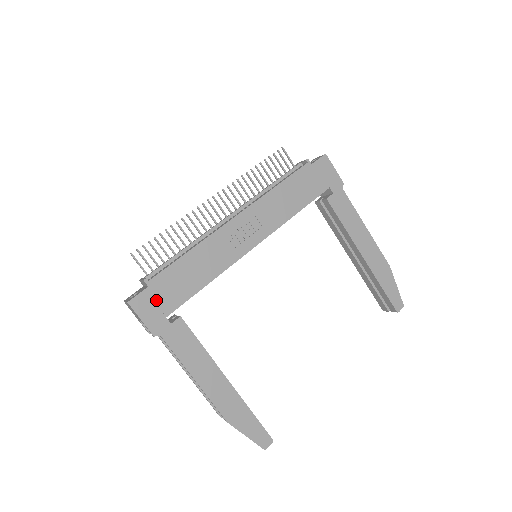
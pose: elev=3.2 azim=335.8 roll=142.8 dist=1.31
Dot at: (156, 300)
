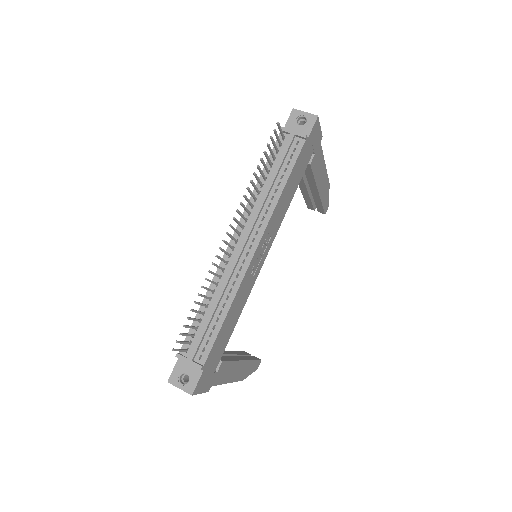
Dot at: (208, 371)
